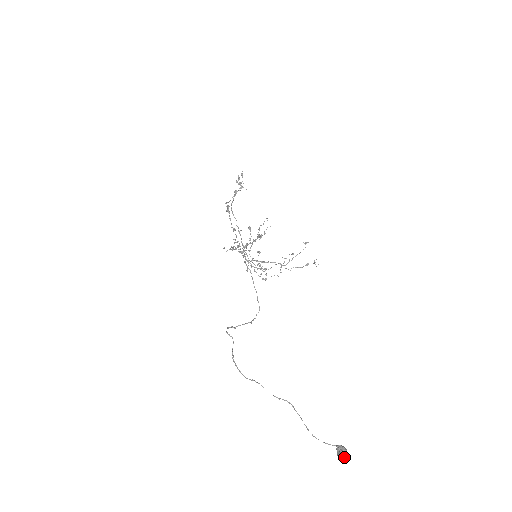
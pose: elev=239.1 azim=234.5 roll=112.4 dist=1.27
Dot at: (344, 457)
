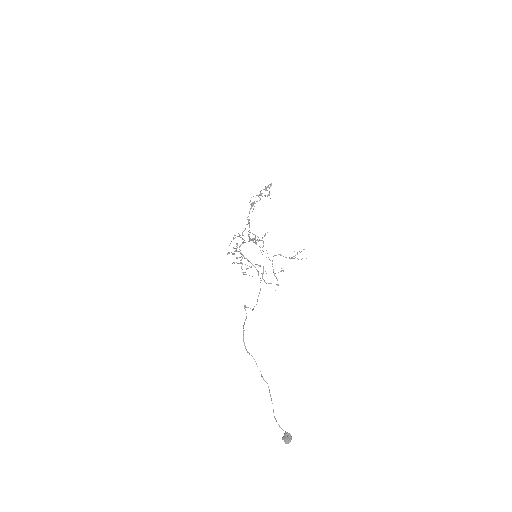
Dot at: (288, 442)
